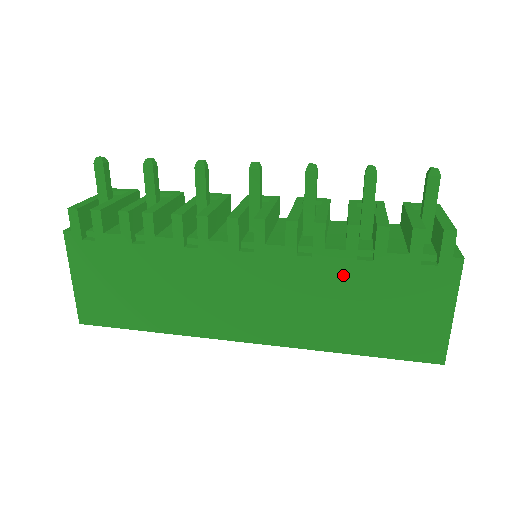
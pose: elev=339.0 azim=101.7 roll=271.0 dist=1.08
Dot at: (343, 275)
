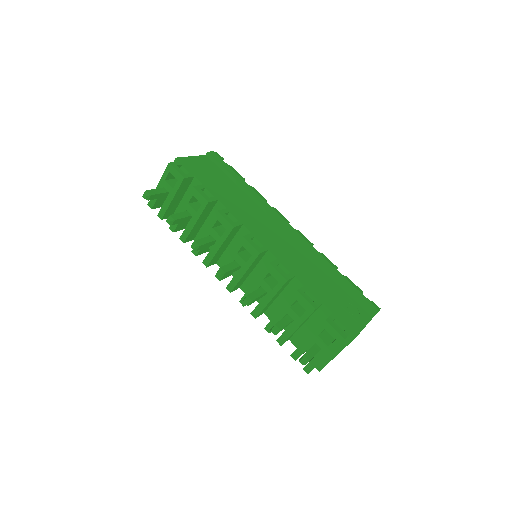
Dot at: occluded
